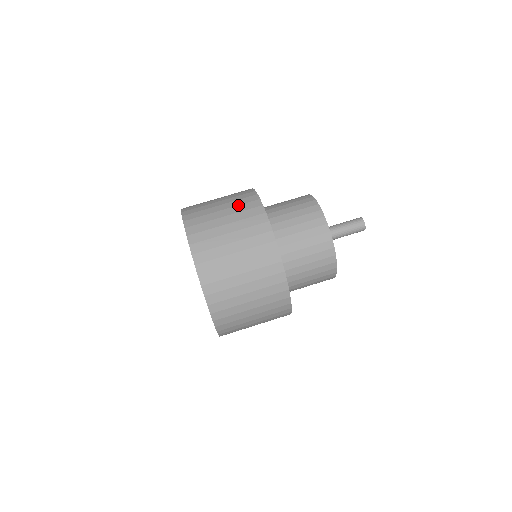
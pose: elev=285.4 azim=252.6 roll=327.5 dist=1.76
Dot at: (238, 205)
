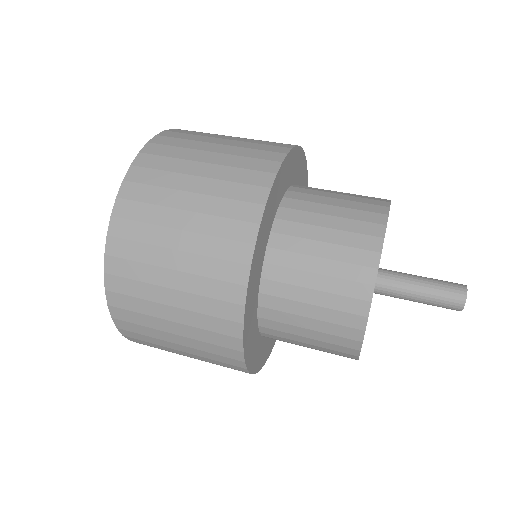
Dot at: occluded
